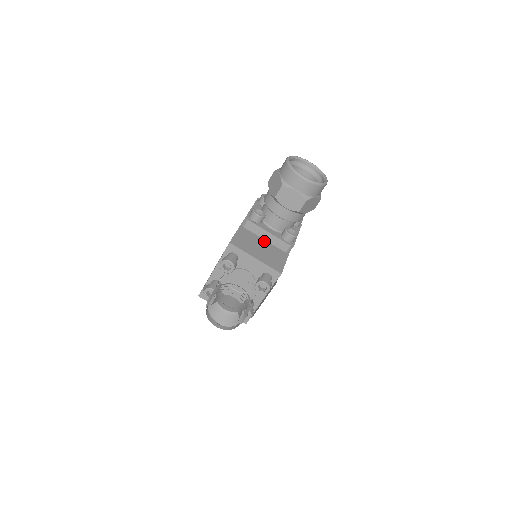
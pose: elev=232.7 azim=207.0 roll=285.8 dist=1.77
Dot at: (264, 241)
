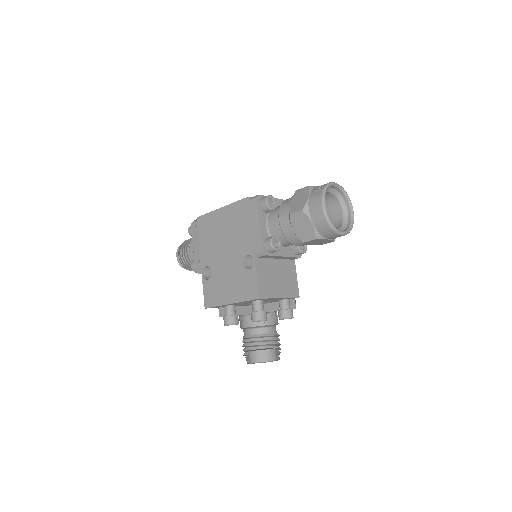
Dot at: (276, 261)
